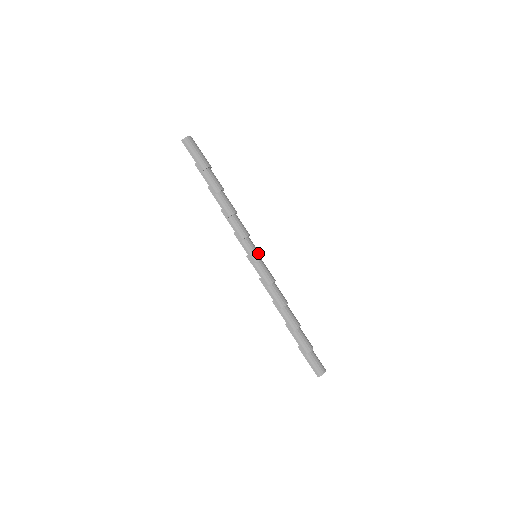
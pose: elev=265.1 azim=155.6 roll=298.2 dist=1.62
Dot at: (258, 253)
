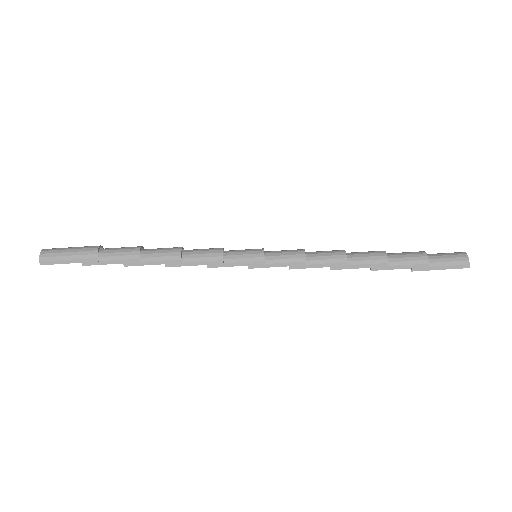
Dot at: (254, 251)
